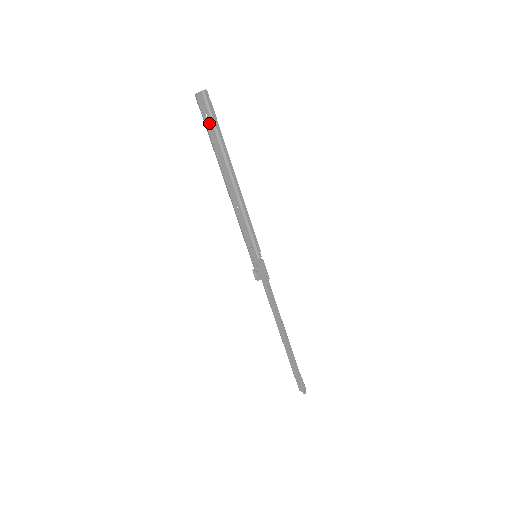
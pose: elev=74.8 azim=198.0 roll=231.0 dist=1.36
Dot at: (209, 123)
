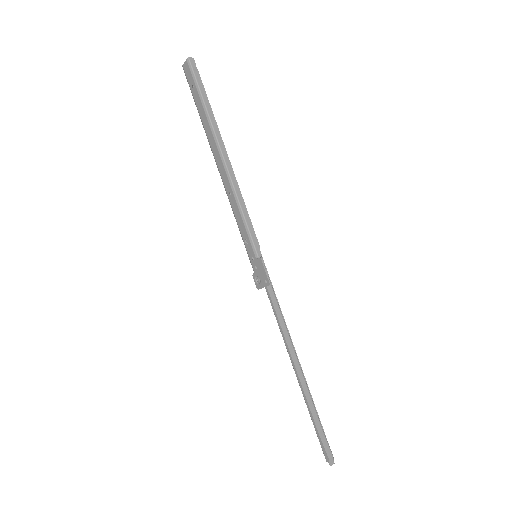
Dot at: (196, 95)
